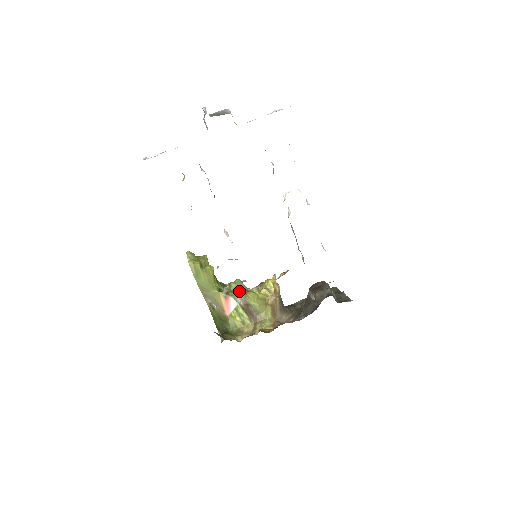
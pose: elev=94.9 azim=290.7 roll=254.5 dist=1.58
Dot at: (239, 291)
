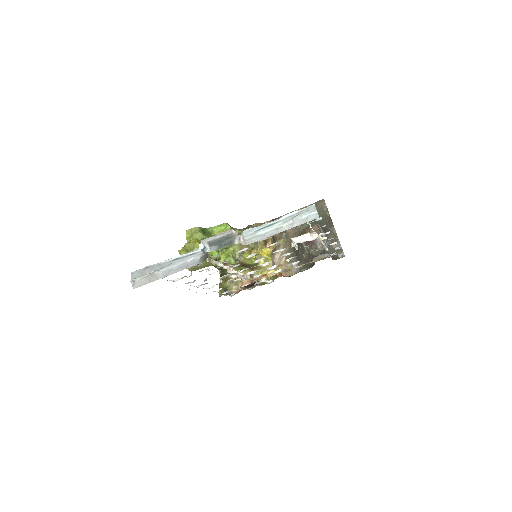
Dot at: (234, 253)
